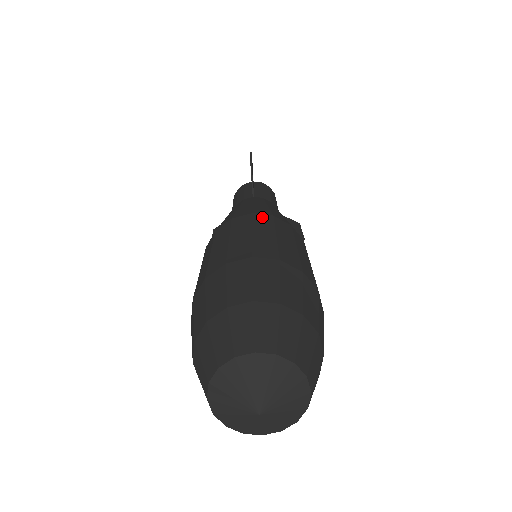
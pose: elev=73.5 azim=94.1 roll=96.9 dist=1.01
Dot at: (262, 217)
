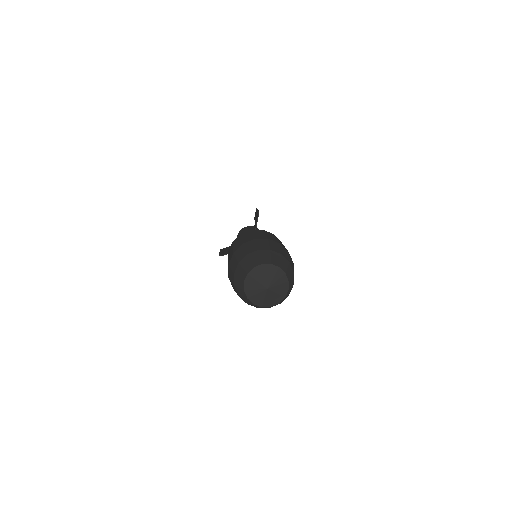
Dot at: (268, 232)
